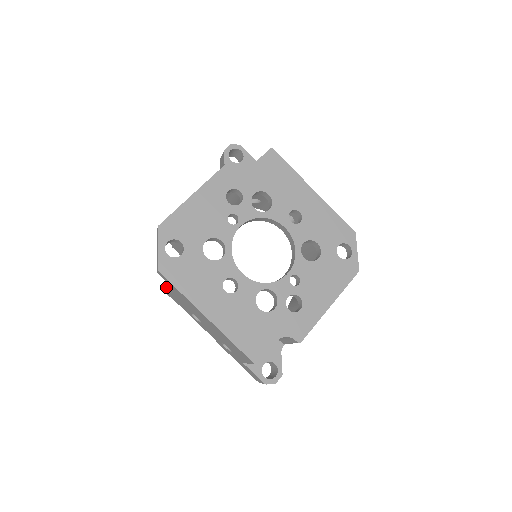
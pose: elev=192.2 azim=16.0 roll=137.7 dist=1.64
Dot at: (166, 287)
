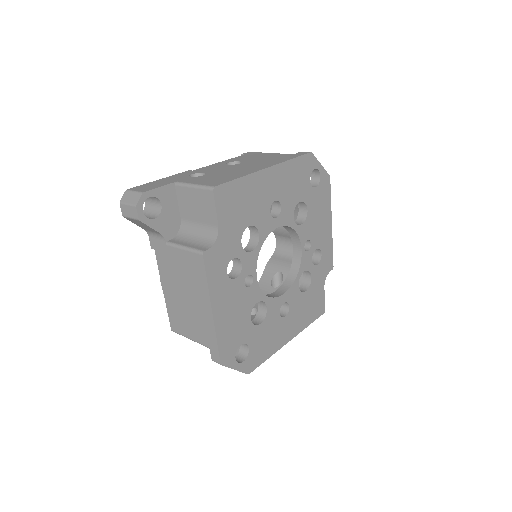
Dot at: occluded
